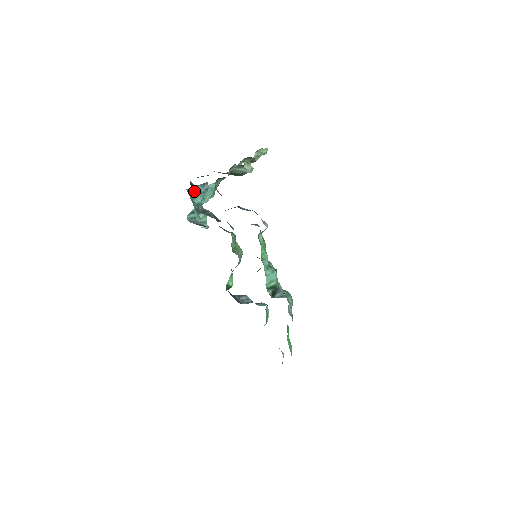
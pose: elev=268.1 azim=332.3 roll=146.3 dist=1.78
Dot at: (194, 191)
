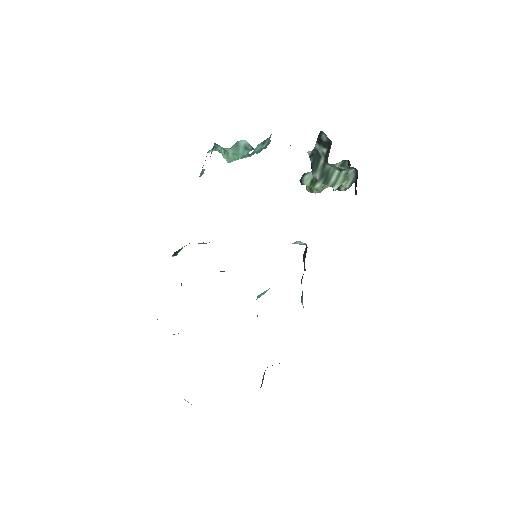
Dot at: occluded
